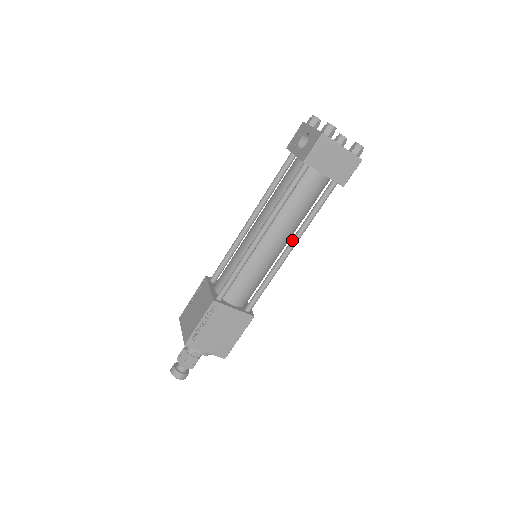
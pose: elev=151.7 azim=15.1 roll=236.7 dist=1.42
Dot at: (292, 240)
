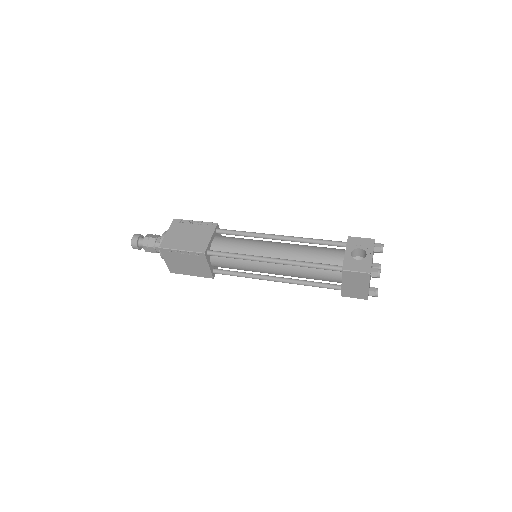
Dot at: (283, 279)
